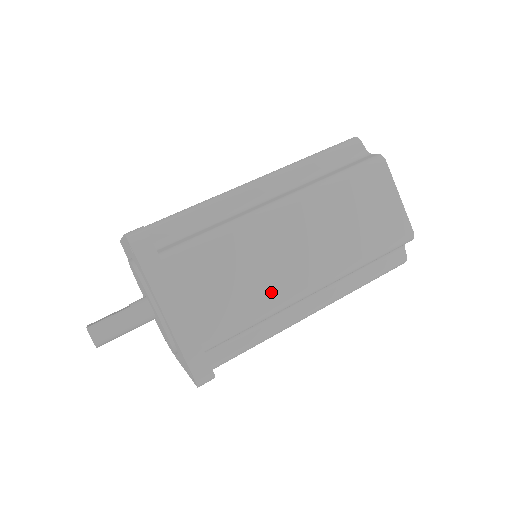
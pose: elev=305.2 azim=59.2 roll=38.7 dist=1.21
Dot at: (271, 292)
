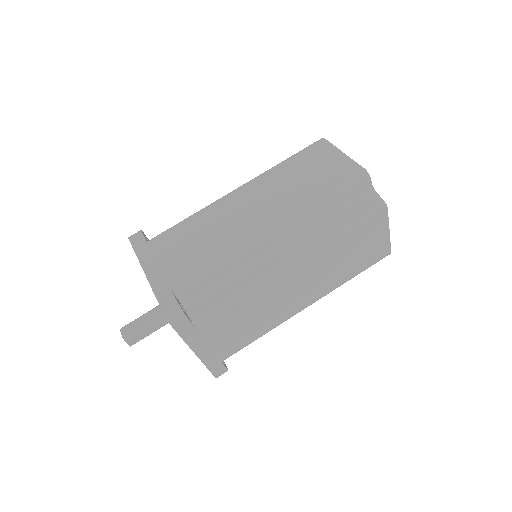
Dot at: (274, 320)
